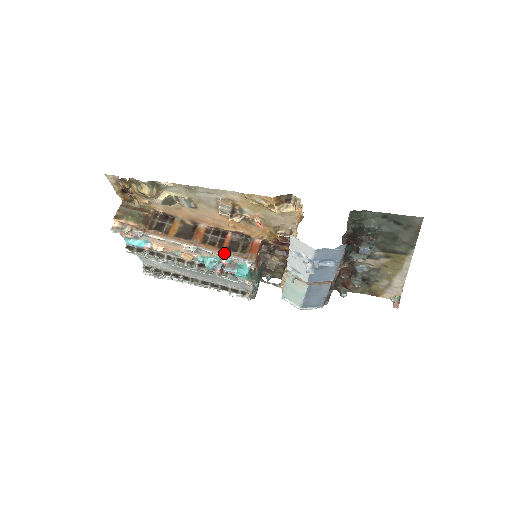
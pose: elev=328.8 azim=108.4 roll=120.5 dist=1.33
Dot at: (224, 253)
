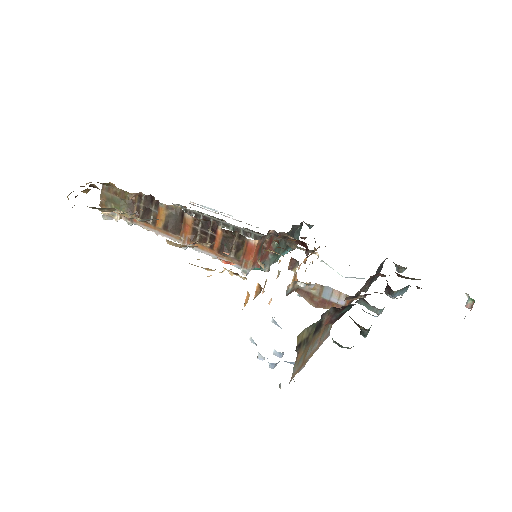
Dot at: (216, 256)
